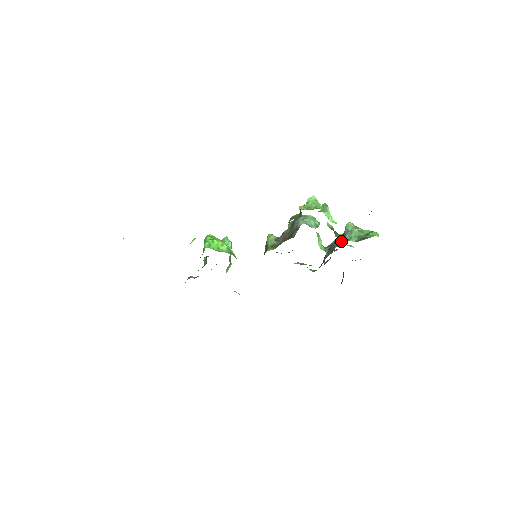
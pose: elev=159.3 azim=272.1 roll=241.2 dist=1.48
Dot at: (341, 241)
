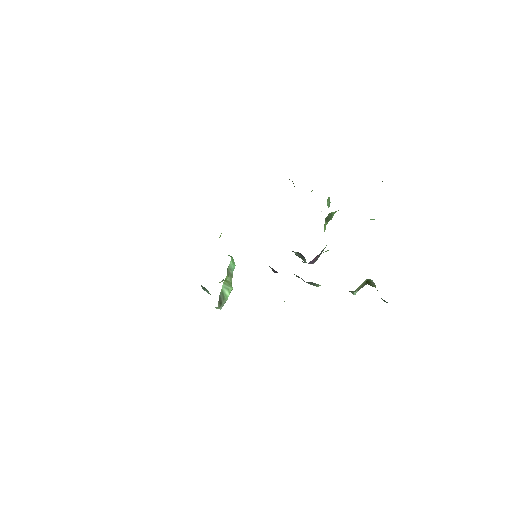
Dot at: occluded
